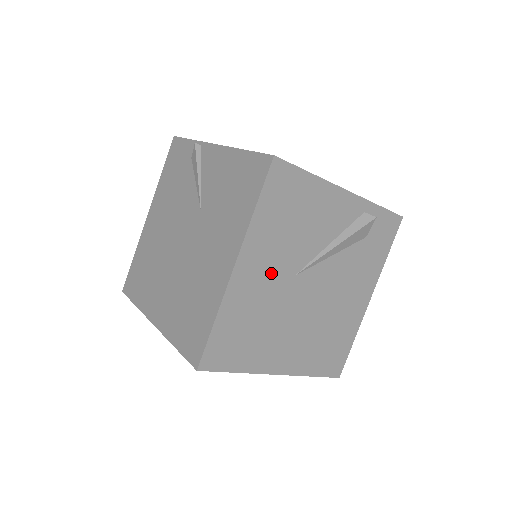
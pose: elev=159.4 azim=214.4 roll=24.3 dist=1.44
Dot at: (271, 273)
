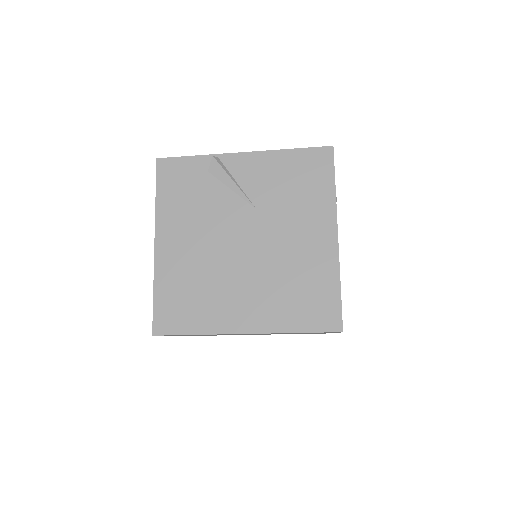
Dot at: occluded
